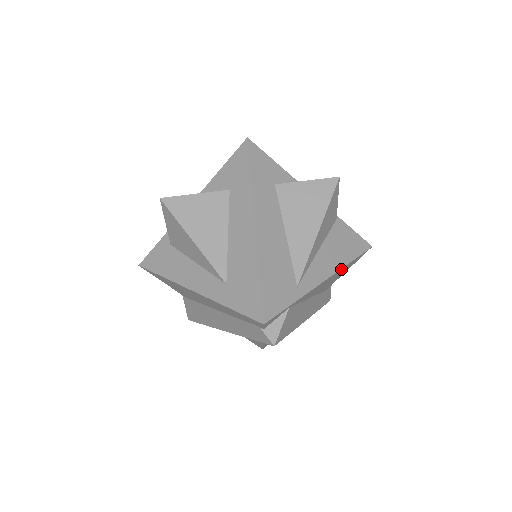
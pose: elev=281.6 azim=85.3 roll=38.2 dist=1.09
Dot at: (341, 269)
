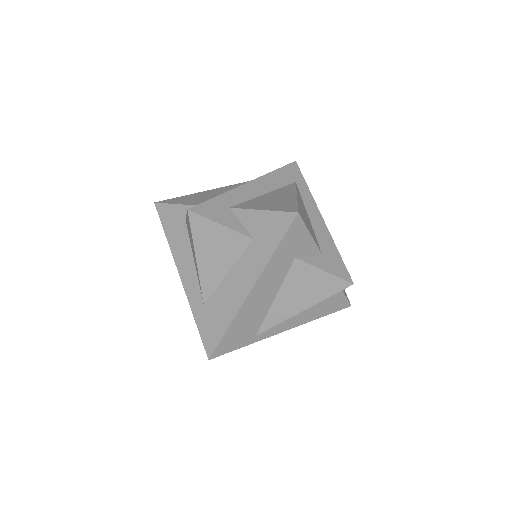
Dot at: (307, 320)
